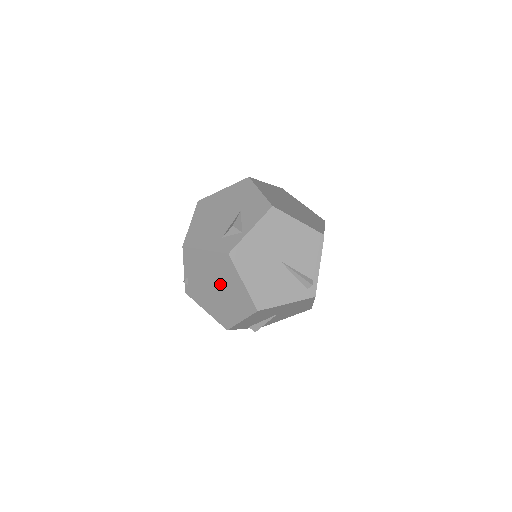
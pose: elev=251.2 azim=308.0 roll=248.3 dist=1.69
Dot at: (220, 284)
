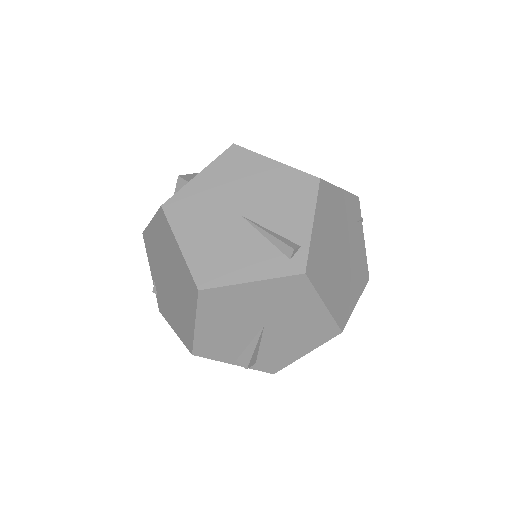
Dot at: (169, 269)
